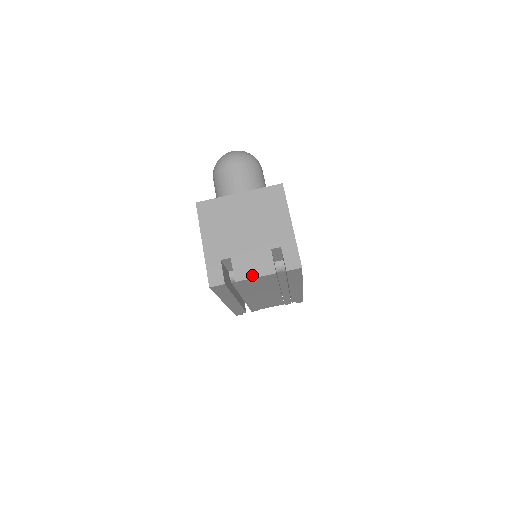
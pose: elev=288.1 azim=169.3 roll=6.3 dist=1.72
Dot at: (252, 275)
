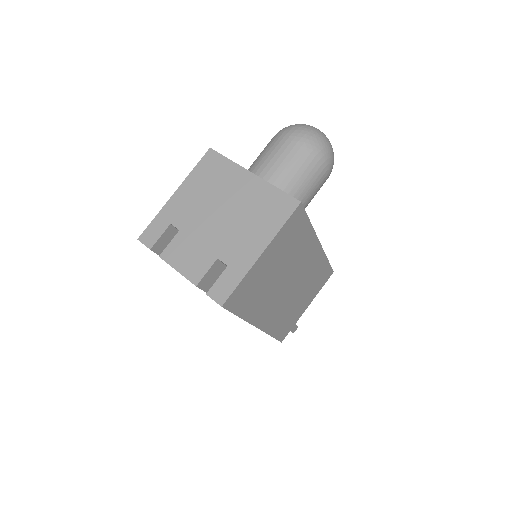
Dot at: (177, 265)
